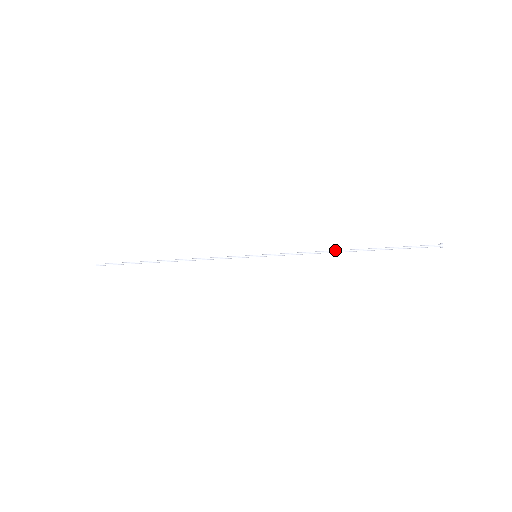
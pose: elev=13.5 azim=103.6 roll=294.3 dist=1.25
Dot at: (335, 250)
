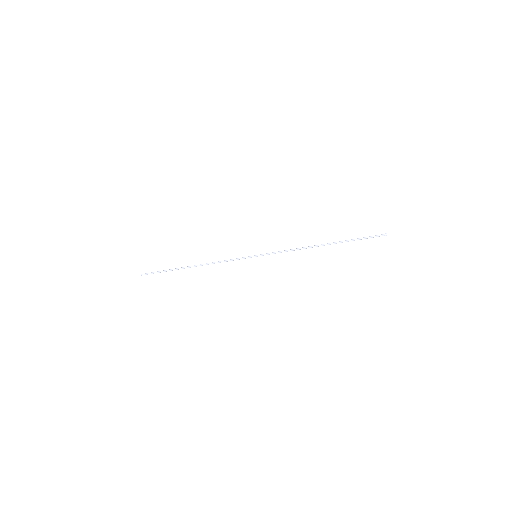
Dot at: (312, 246)
